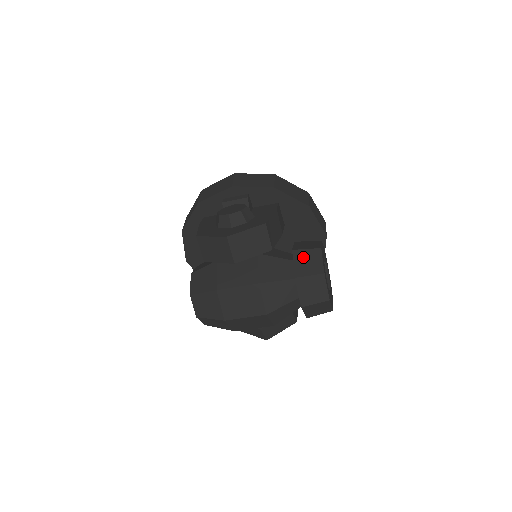
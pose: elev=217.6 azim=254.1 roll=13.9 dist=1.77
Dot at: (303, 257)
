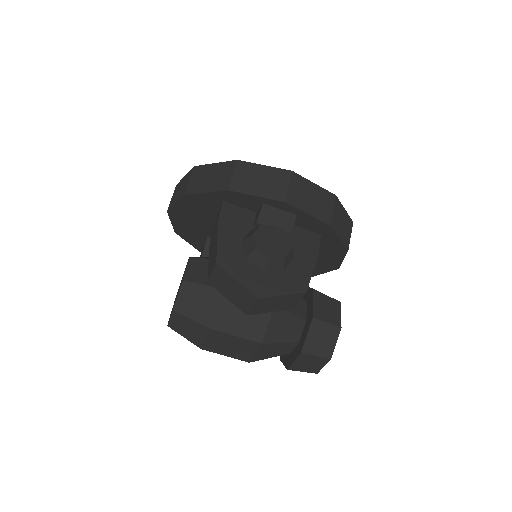
Dot at: (320, 331)
